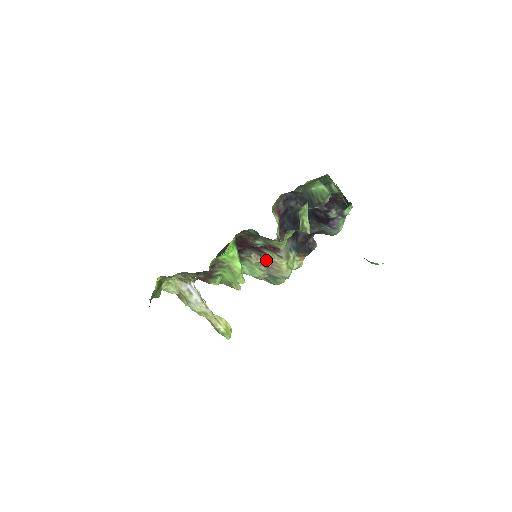
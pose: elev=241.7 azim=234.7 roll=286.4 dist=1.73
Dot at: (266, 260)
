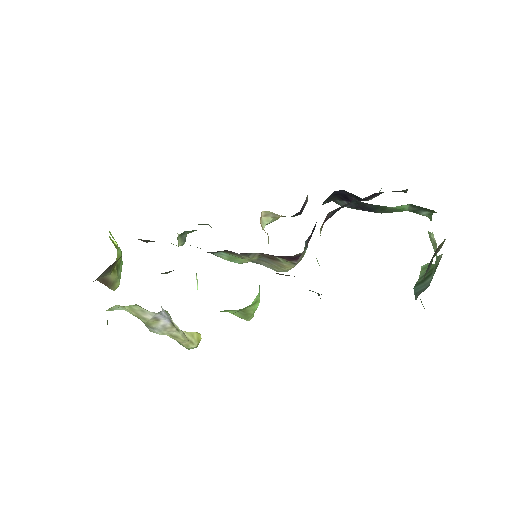
Dot at: (267, 258)
